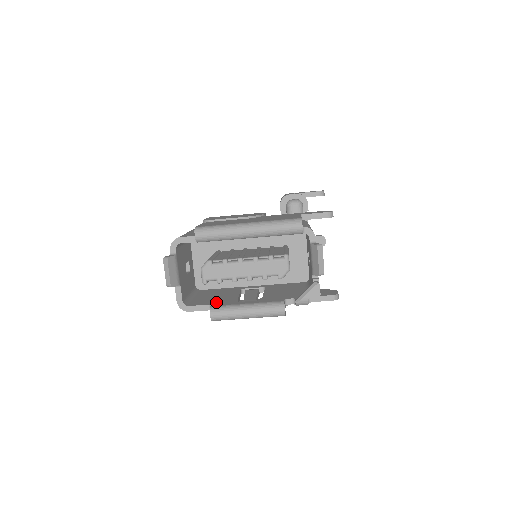
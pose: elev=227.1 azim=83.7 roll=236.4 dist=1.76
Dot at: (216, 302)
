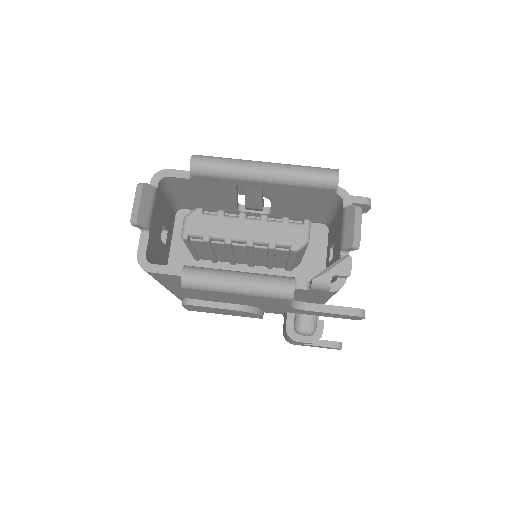
Dot at: occluded
